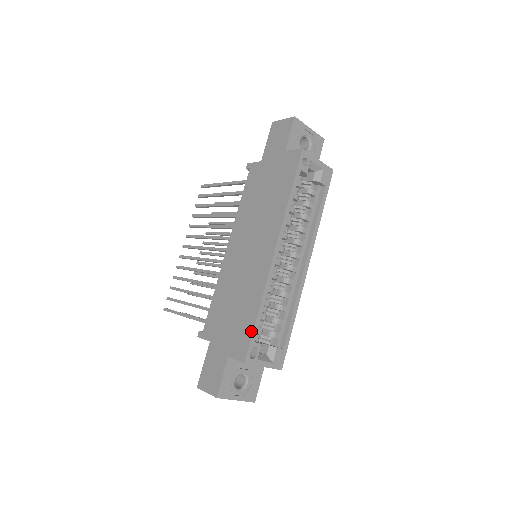
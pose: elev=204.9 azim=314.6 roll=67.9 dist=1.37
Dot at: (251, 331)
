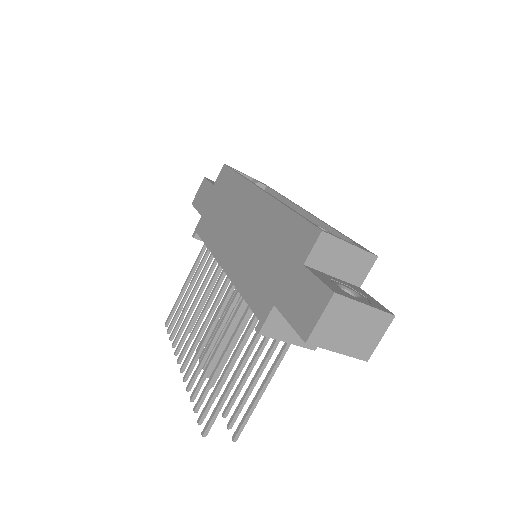
Dot at: (299, 219)
